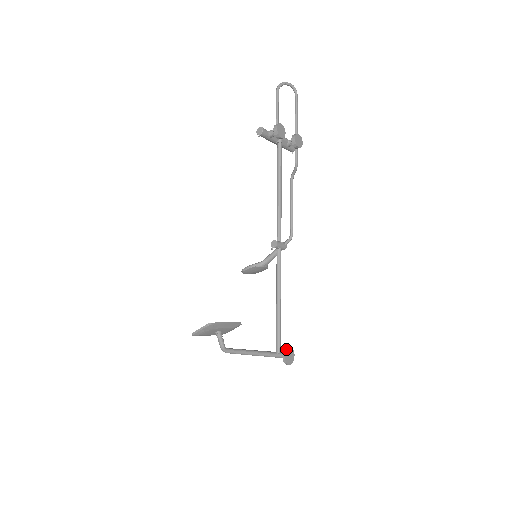
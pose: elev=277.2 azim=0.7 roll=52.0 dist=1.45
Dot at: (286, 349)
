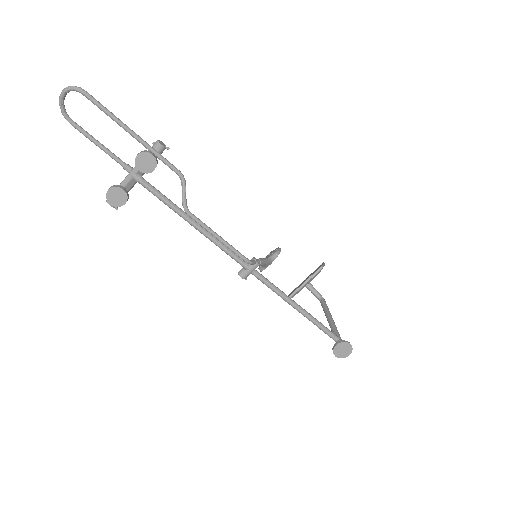
Dot at: occluded
